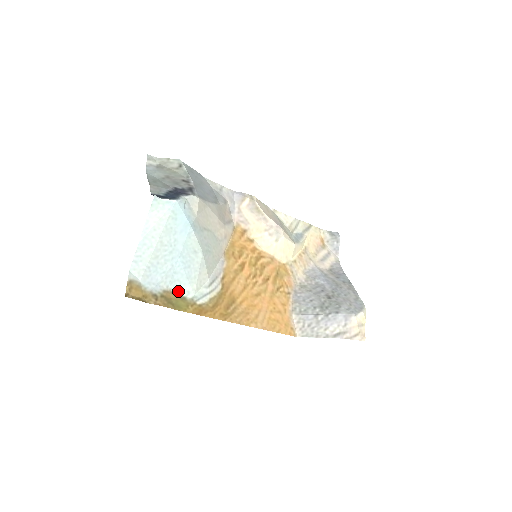
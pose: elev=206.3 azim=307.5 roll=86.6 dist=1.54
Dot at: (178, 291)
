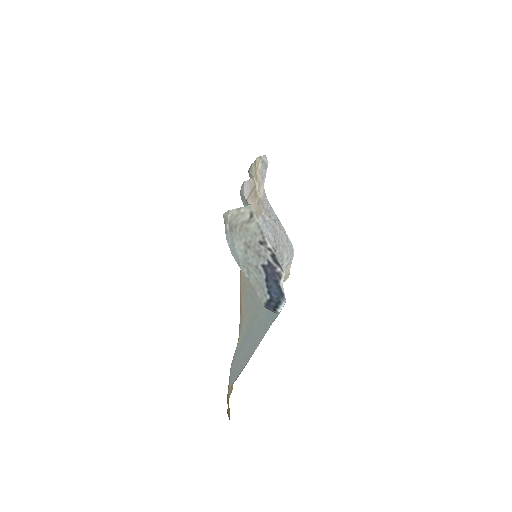
Dot at: (233, 357)
